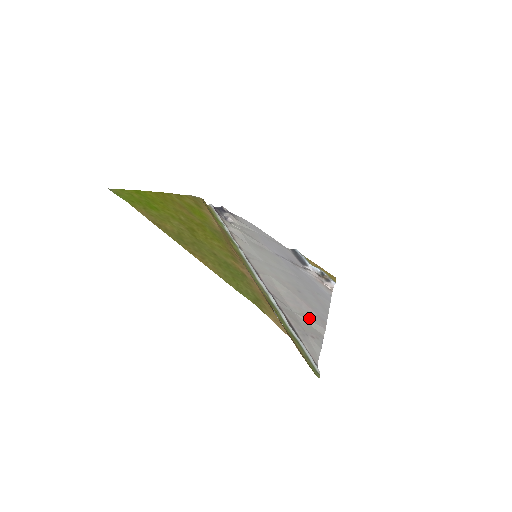
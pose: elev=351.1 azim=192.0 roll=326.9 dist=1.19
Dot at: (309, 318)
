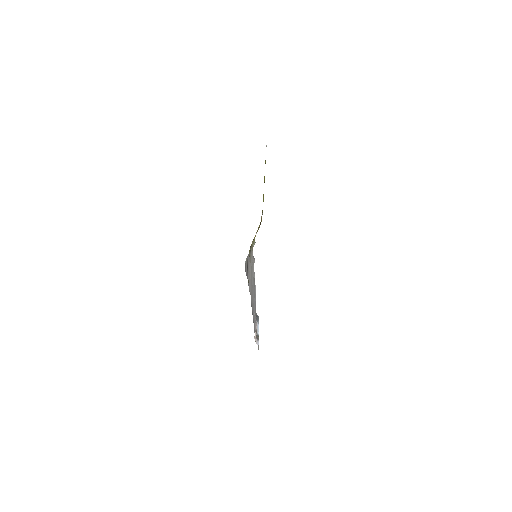
Dot at: occluded
